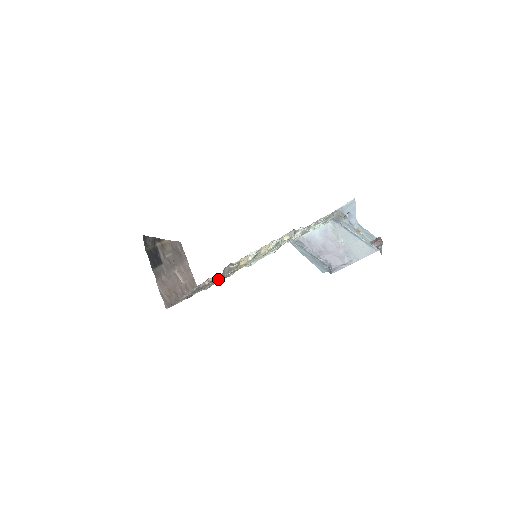
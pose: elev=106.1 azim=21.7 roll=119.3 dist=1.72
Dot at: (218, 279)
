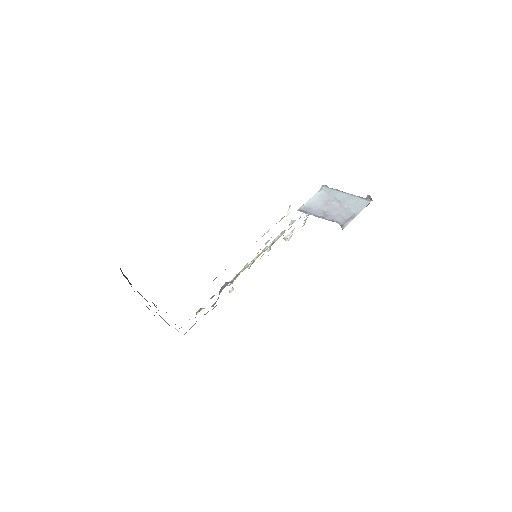
Dot at: occluded
